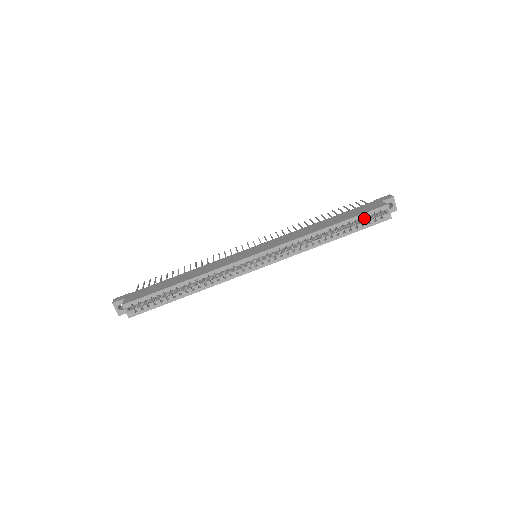
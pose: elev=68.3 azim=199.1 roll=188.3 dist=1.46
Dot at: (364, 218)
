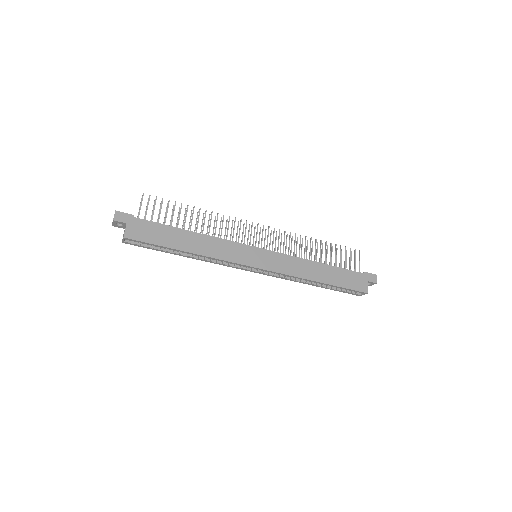
Dot at: (346, 289)
